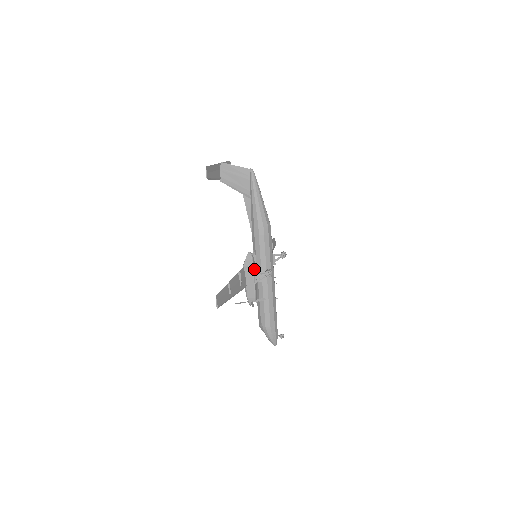
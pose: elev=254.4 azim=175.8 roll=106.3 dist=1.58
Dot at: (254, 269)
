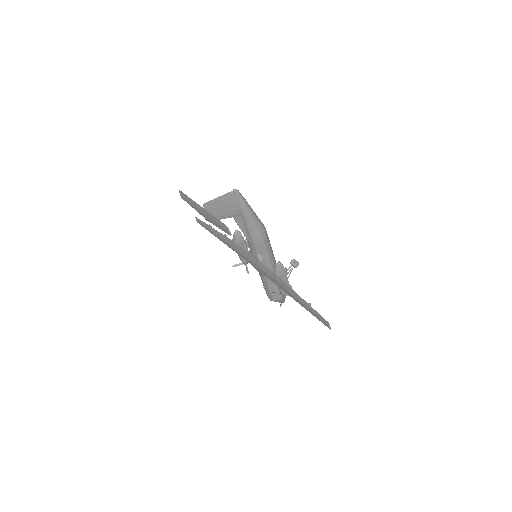
Dot at: (285, 271)
